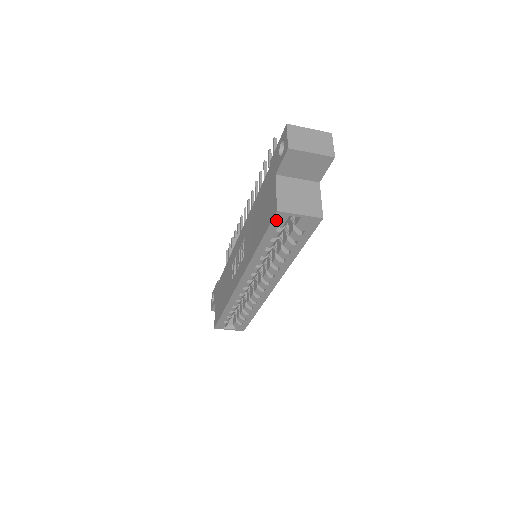
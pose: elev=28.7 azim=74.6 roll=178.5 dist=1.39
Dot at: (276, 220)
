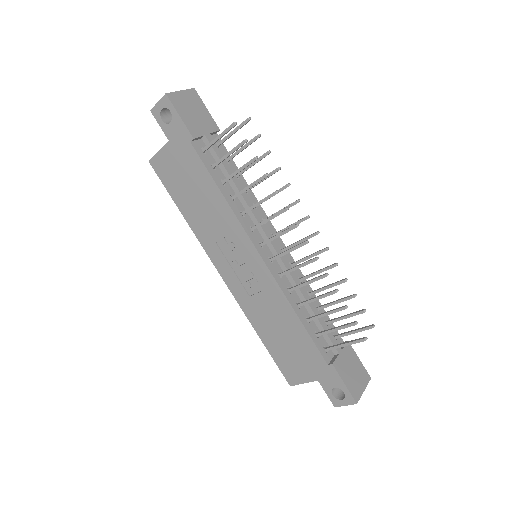
Dot at: (286, 374)
